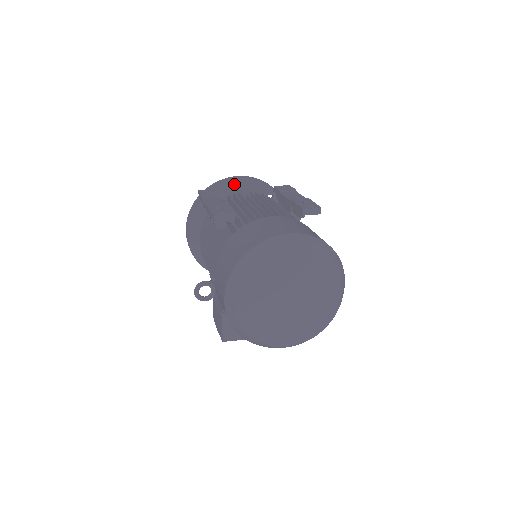
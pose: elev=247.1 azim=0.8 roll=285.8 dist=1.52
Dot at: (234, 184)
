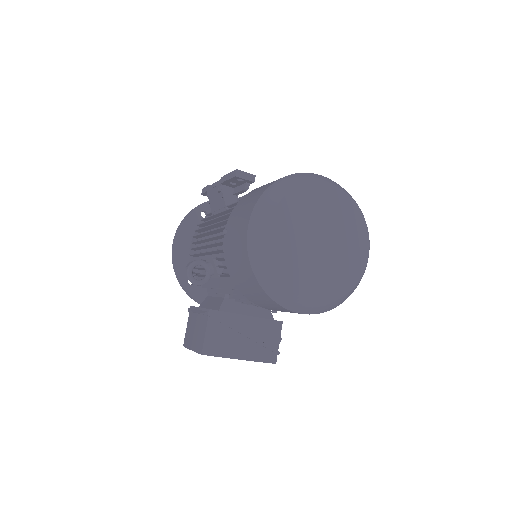
Dot at: occluded
